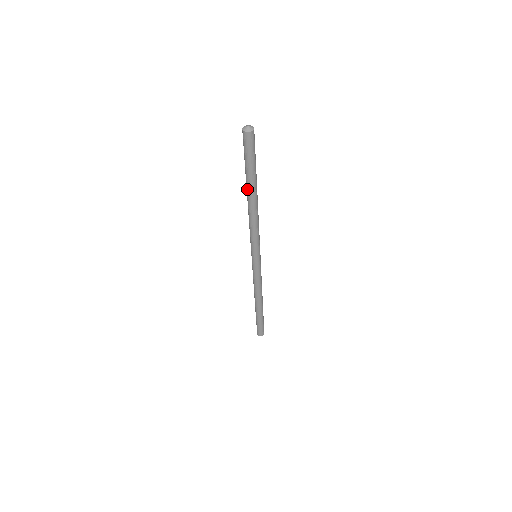
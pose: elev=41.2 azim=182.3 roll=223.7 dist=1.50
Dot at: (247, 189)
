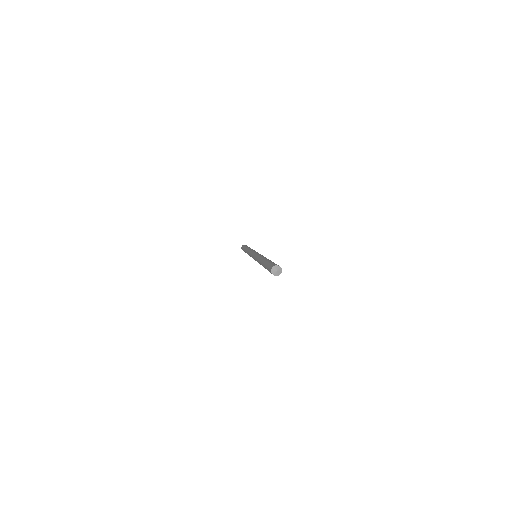
Dot at: occluded
